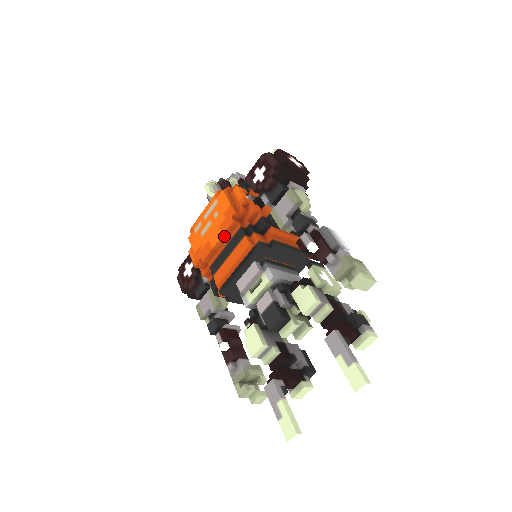
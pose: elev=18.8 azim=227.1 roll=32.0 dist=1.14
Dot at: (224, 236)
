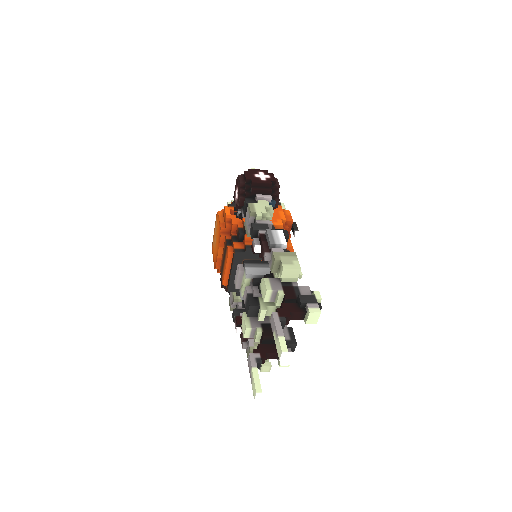
Dot at: (221, 248)
